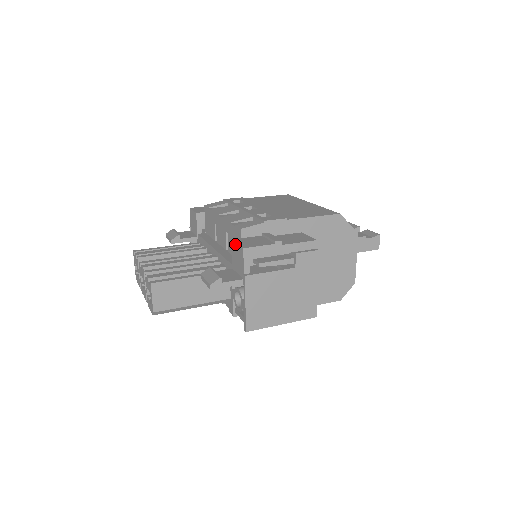
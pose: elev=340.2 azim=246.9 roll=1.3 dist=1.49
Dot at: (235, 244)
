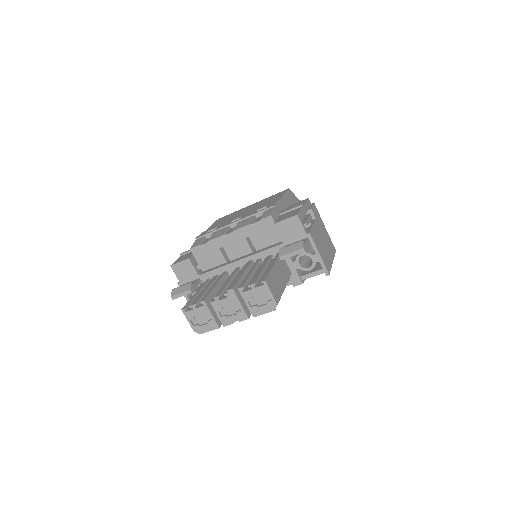
Dot at: (282, 222)
